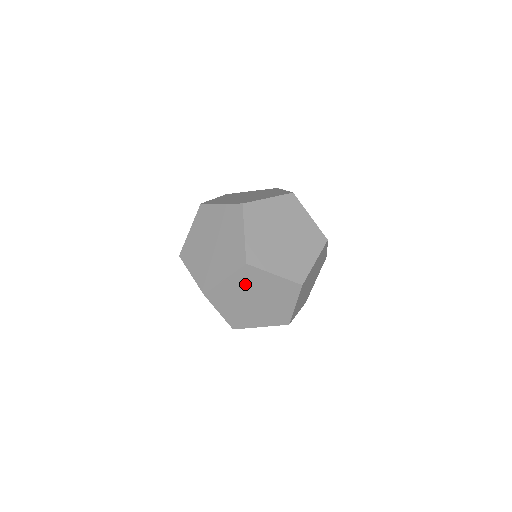
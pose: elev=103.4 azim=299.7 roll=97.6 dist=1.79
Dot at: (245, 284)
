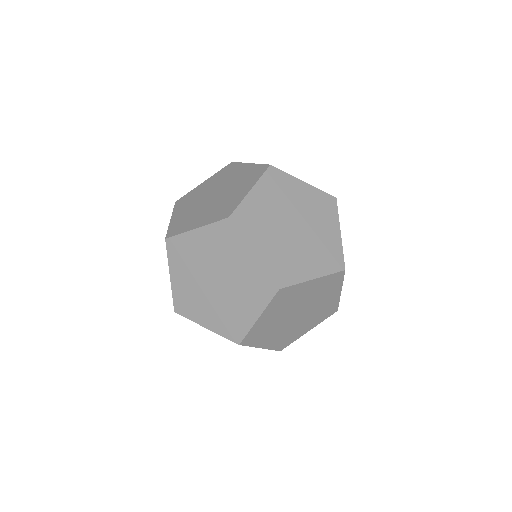
Dot at: (215, 249)
